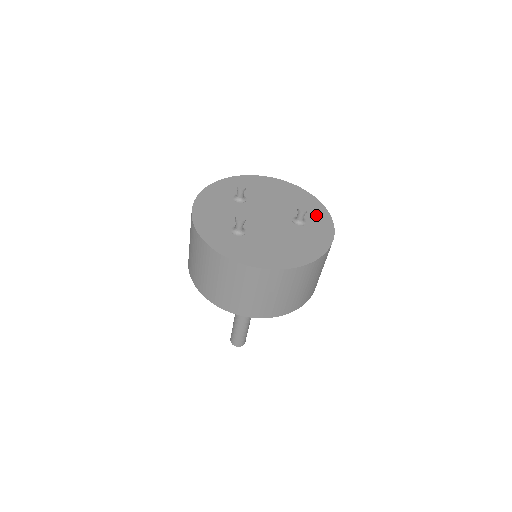
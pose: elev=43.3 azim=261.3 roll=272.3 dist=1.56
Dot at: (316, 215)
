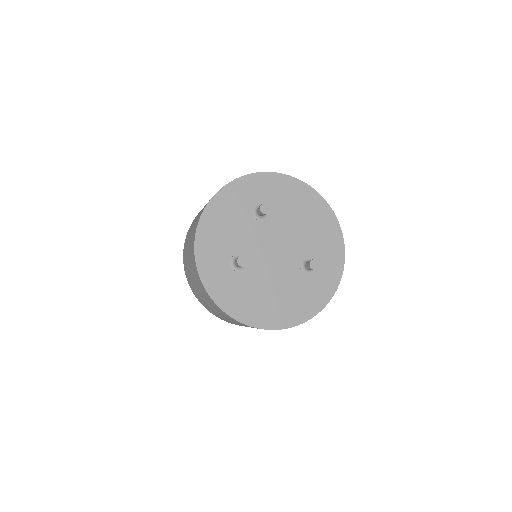
Dot at: (329, 262)
